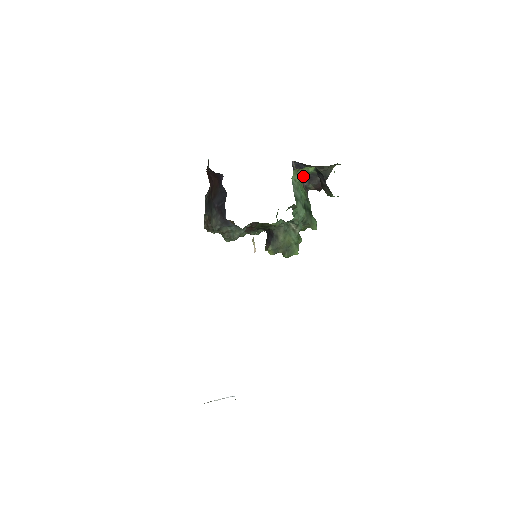
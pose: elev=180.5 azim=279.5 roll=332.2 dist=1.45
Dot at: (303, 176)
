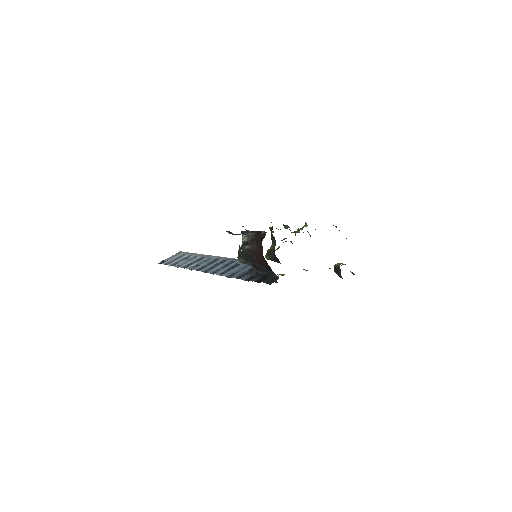
Dot at: occluded
